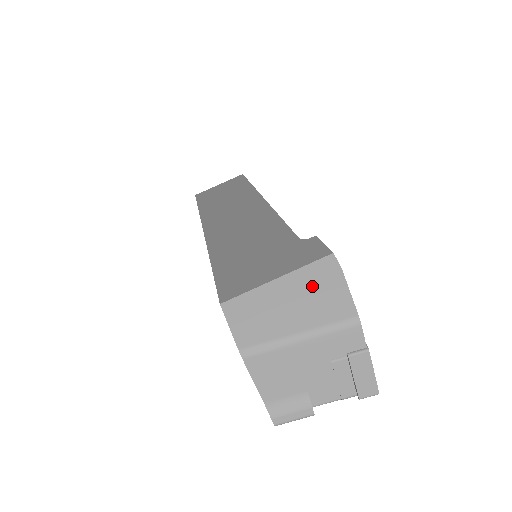
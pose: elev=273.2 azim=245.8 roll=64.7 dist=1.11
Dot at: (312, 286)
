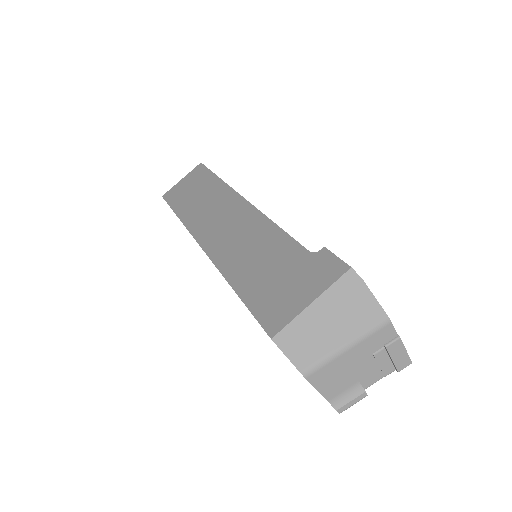
Dot at: (343, 301)
